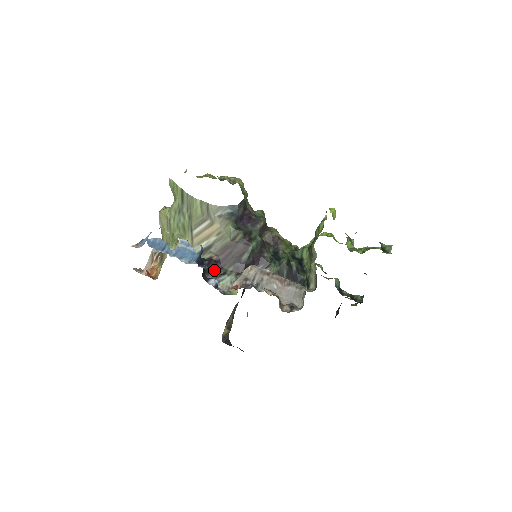
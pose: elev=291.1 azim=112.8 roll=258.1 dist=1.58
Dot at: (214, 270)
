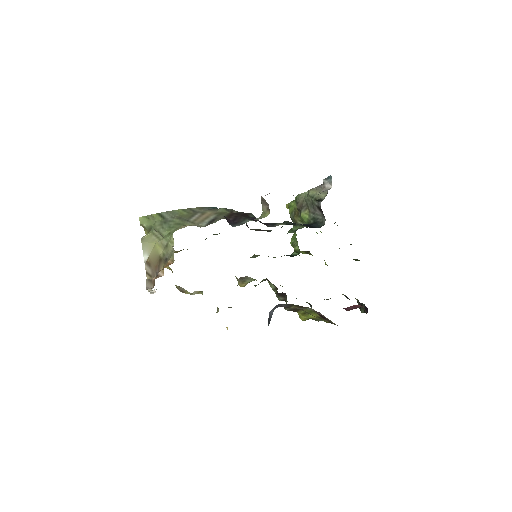
Dot at: (232, 222)
